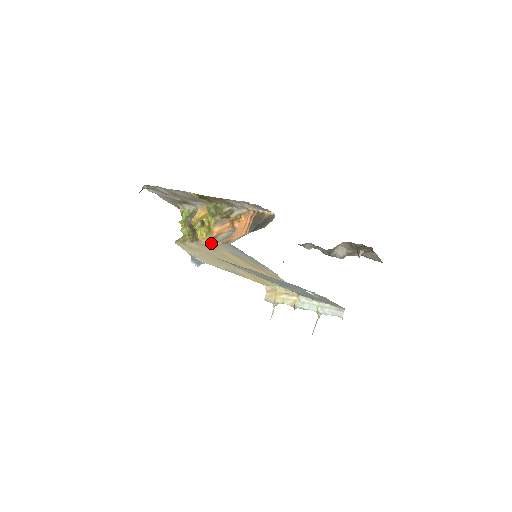
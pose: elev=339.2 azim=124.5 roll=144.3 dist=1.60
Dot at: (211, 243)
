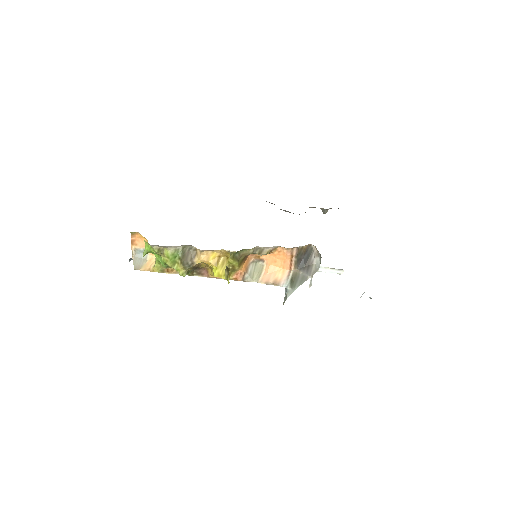
Dot at: occluded
